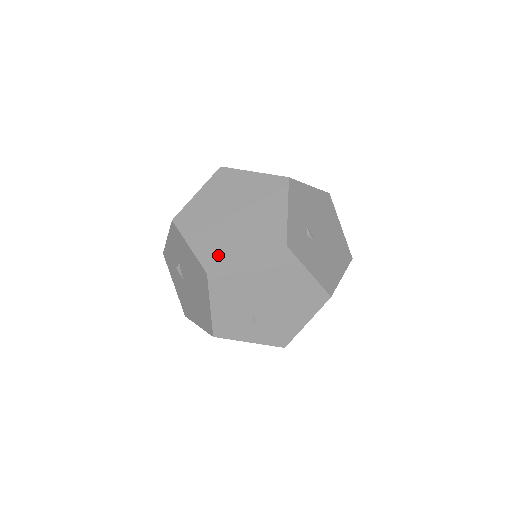
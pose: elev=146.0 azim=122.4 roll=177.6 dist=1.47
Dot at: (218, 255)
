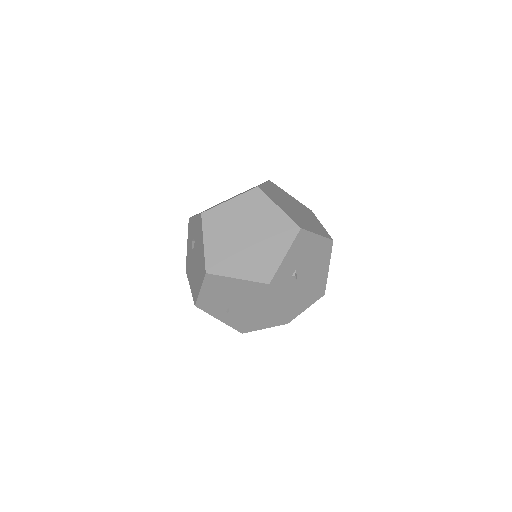
Dot at: (220, 263)
